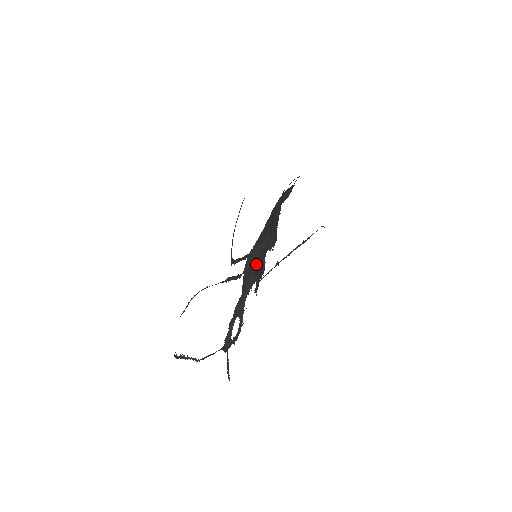
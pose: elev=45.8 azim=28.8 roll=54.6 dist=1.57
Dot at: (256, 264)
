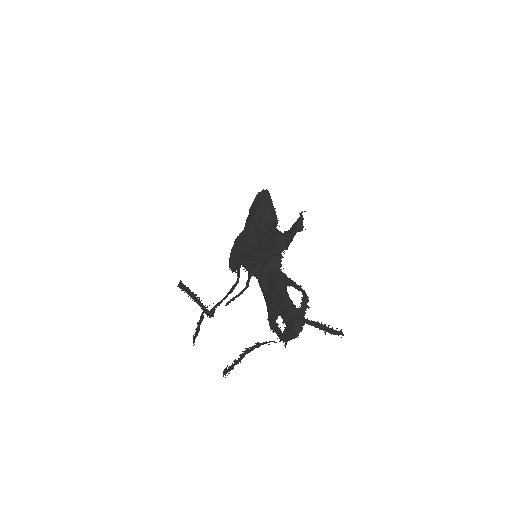
Dot at: (267, 249)
